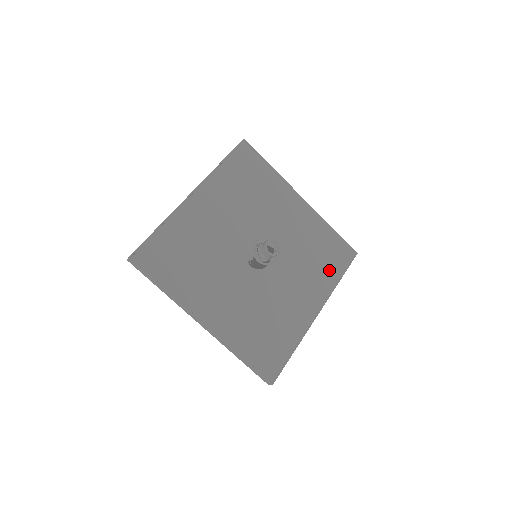
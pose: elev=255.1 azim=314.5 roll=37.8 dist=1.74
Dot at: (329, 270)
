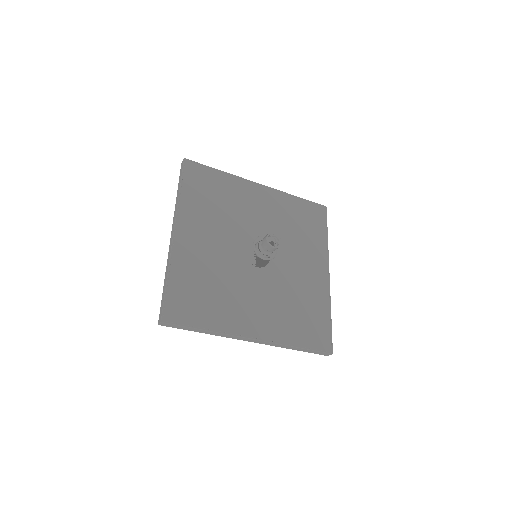
Dot at: (315, 233)
